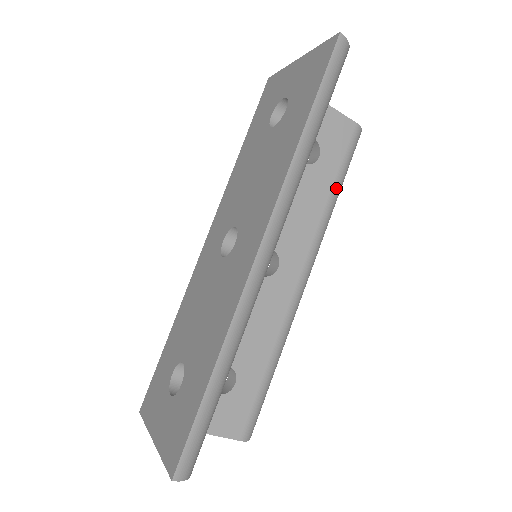
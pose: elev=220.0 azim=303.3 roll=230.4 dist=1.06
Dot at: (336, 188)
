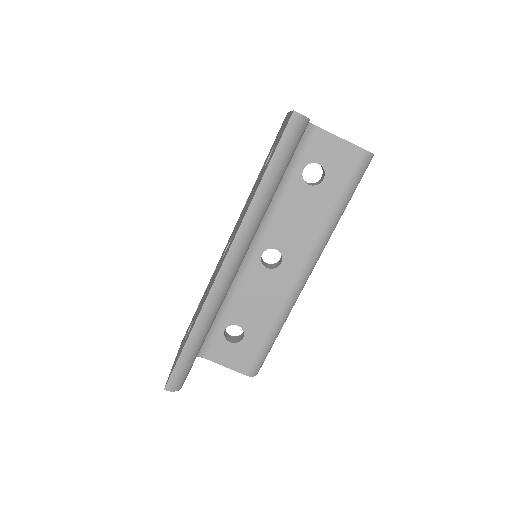
Dot at: (339, 204)
